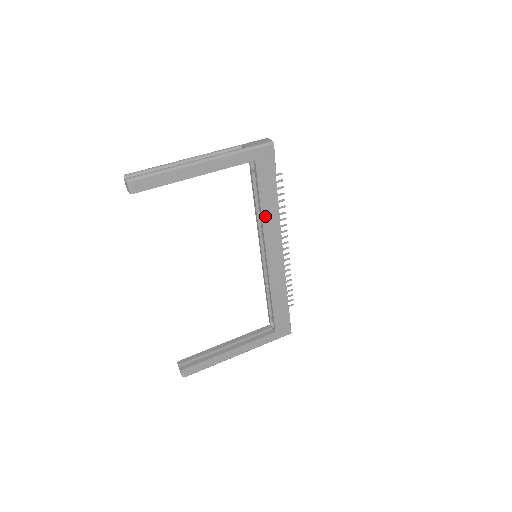
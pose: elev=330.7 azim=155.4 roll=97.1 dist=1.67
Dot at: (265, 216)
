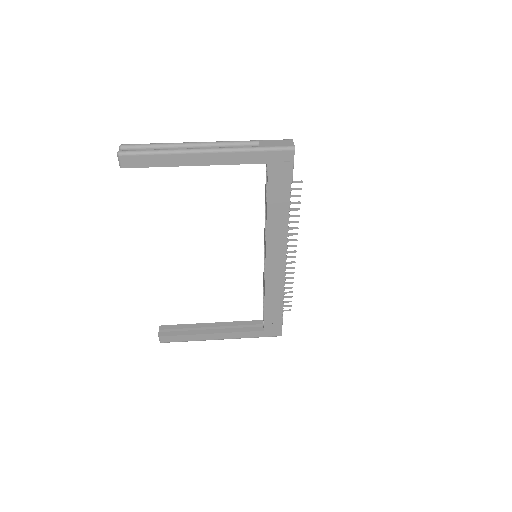
Dot at: (271, 222)
